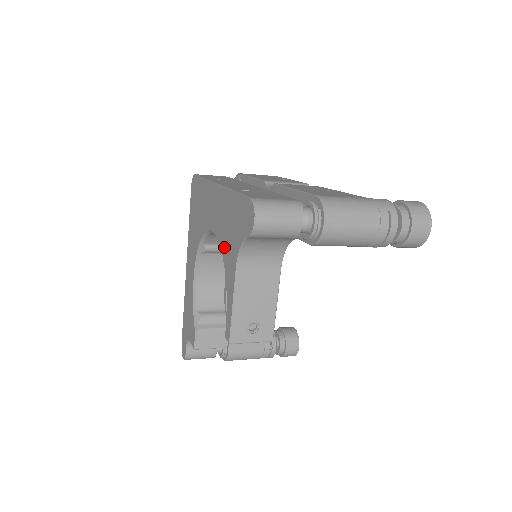
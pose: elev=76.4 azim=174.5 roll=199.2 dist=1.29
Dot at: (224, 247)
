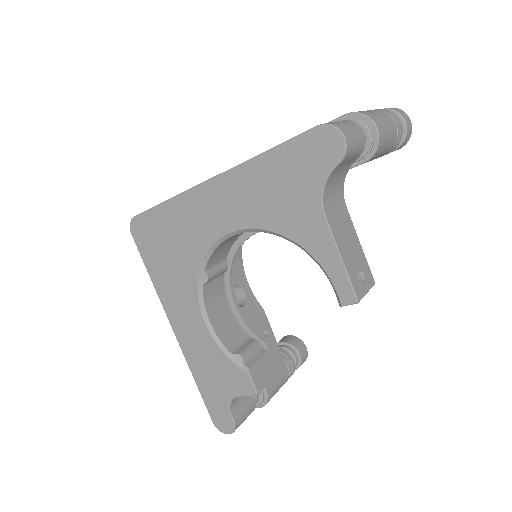
Dot at: (278, 221)
